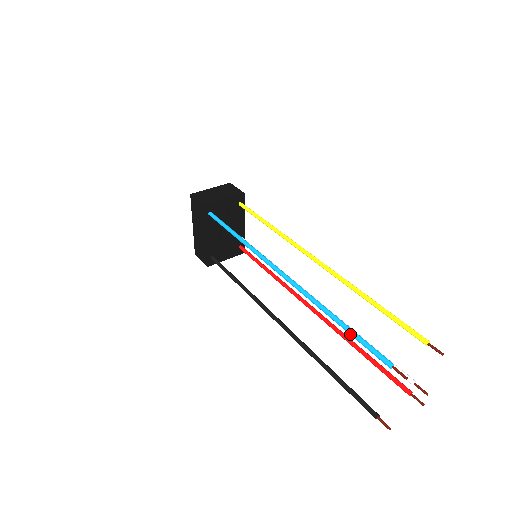
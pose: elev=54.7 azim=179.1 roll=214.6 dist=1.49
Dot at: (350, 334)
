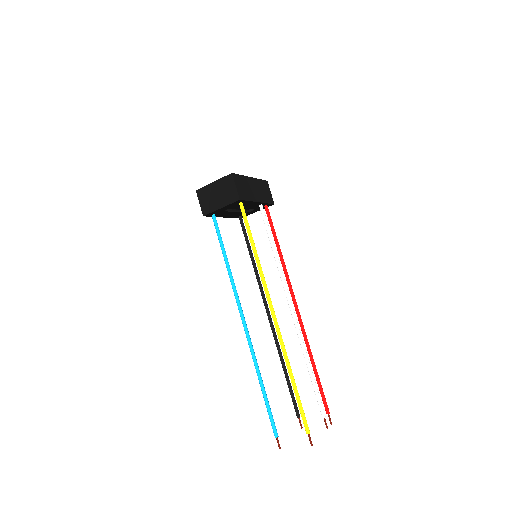
Dot at: (265, 401)
